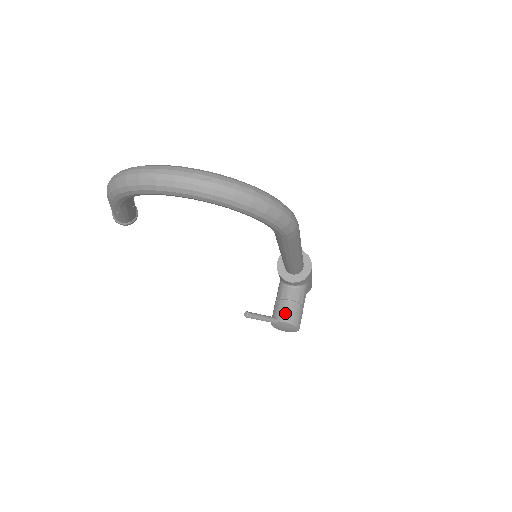
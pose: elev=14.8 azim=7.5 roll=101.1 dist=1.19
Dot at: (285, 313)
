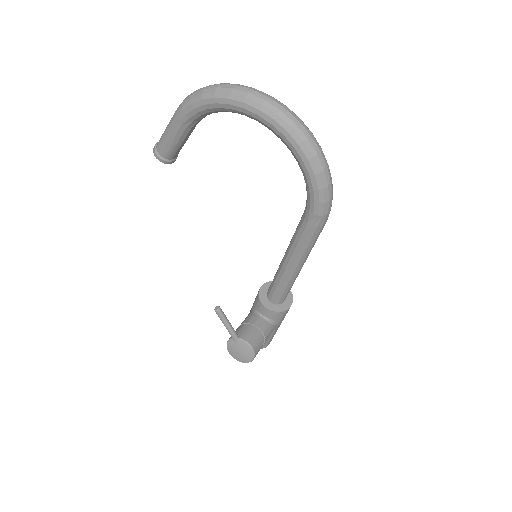
Dot at: (248, 334)
